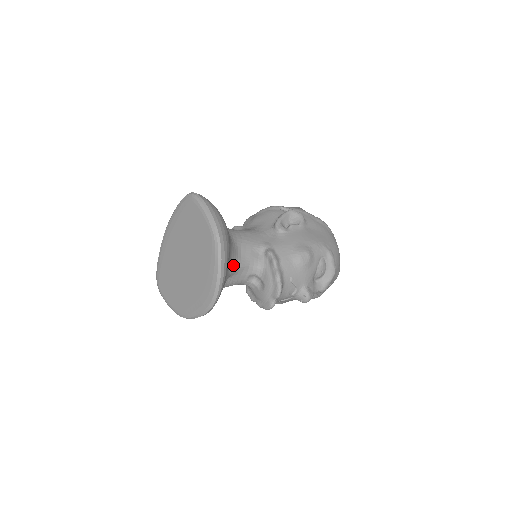
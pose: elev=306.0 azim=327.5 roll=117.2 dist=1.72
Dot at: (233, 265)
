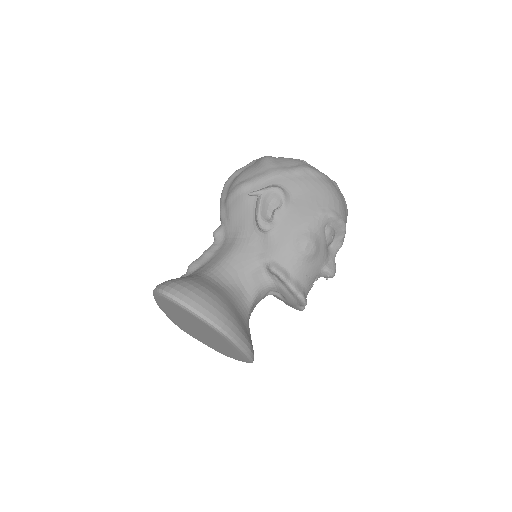
Dot at: (246, 310)
